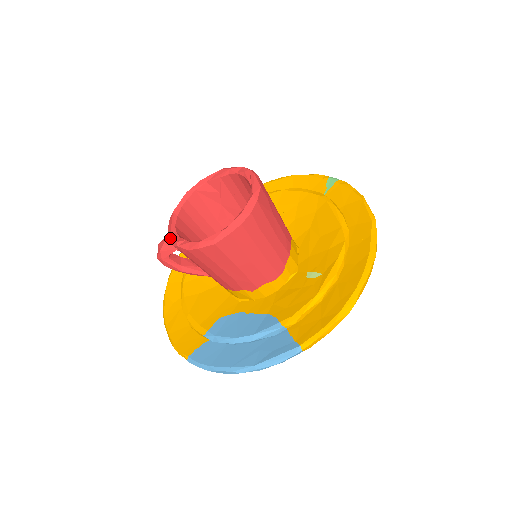
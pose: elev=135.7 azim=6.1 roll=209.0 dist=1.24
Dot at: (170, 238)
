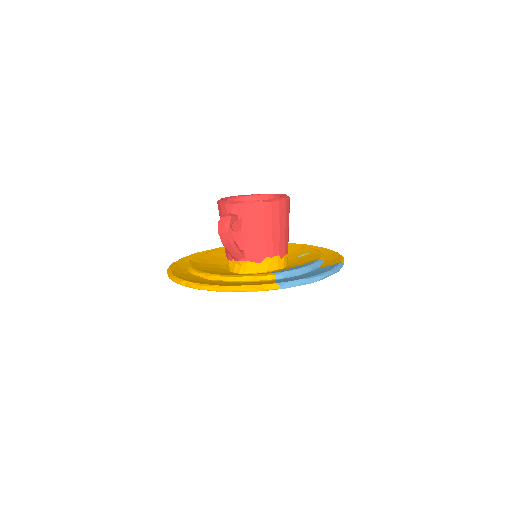
Dot at: (246, 202)
